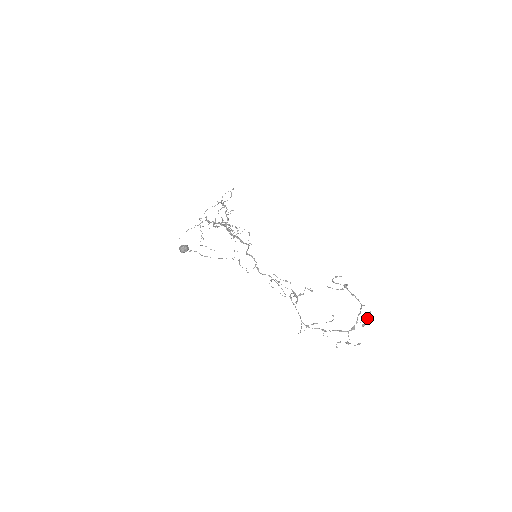
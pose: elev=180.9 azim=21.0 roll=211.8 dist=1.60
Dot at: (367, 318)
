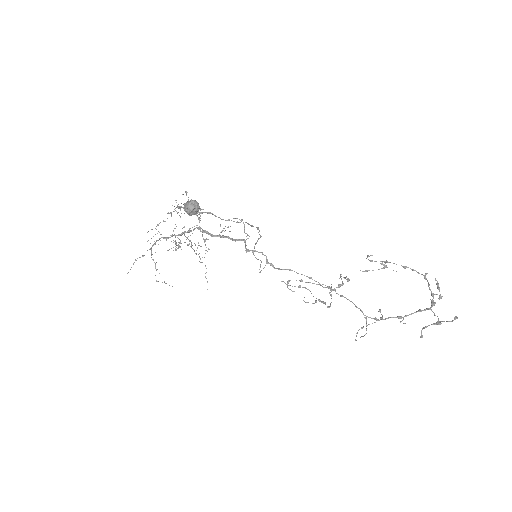
Dot at: (439, 288)
